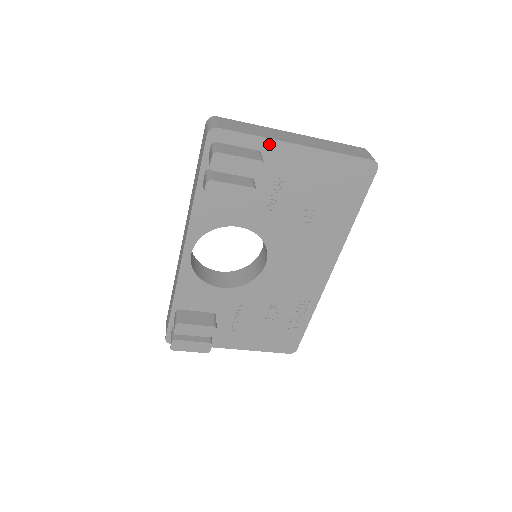
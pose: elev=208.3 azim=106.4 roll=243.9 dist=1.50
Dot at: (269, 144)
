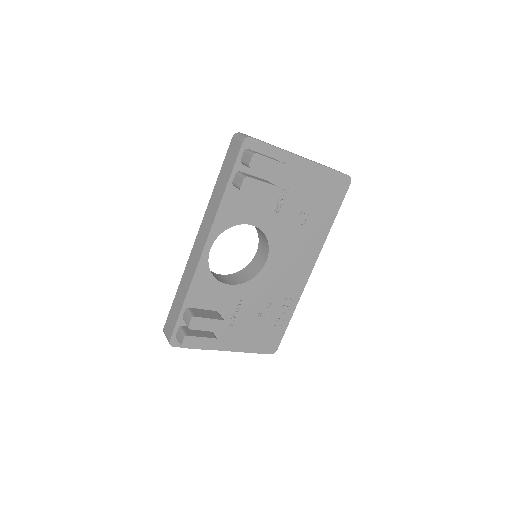
Dot at: (284, 155)
